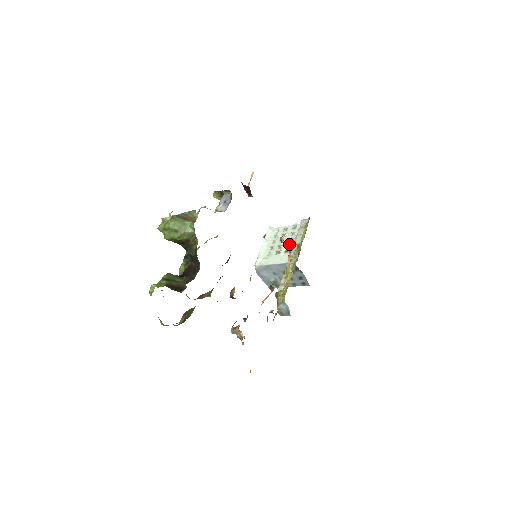
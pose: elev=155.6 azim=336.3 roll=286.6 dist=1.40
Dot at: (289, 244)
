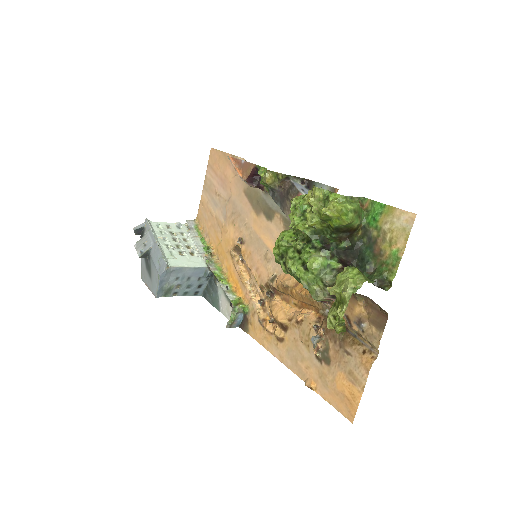
Dot at: (188, 245)
